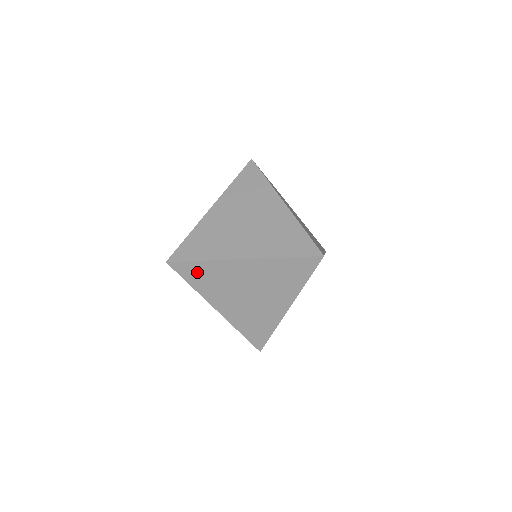
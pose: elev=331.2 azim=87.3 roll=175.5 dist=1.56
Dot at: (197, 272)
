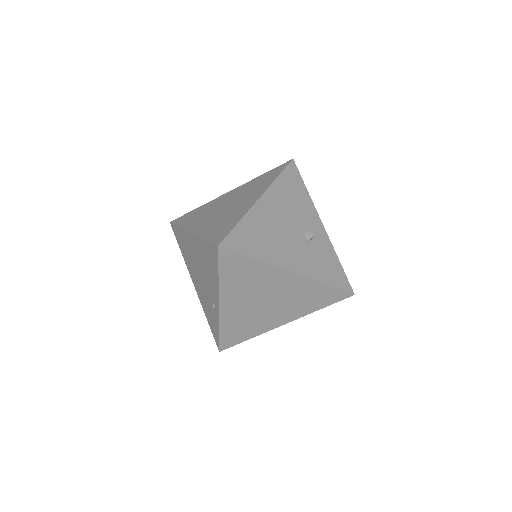
Dot at: occluded
